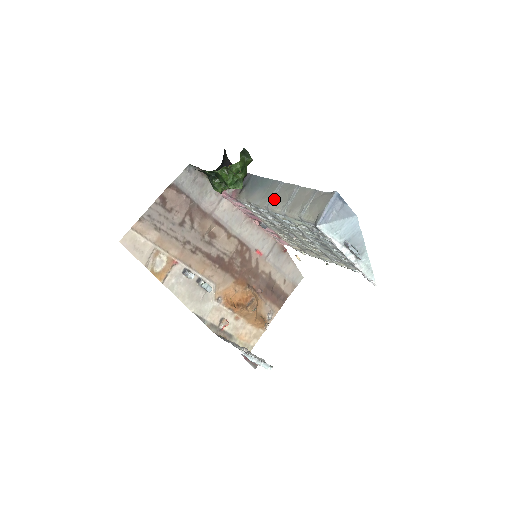
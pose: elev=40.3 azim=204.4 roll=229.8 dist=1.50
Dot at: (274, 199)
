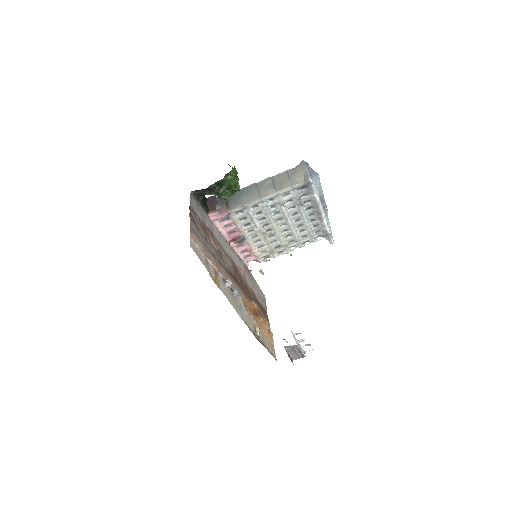
Dot at: (261, 192)
